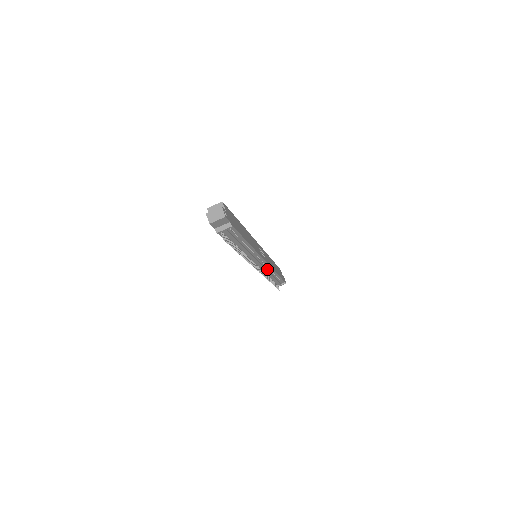
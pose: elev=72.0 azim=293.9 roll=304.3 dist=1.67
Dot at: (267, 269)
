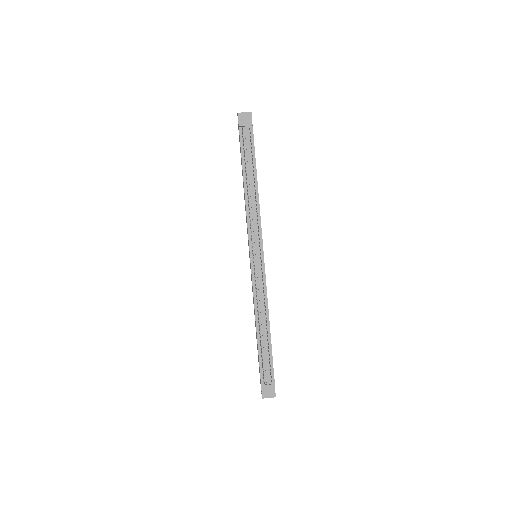
Dot at: (261, 291)
